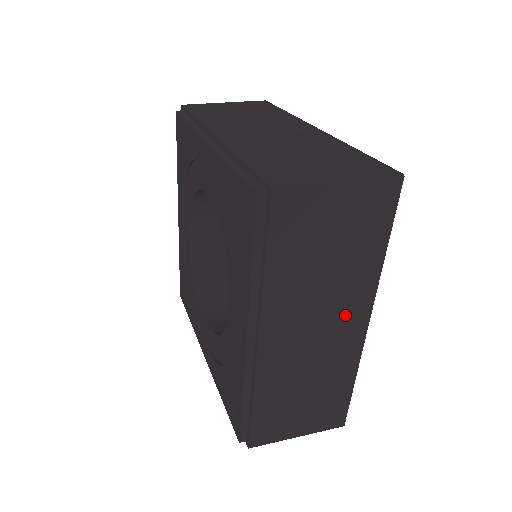
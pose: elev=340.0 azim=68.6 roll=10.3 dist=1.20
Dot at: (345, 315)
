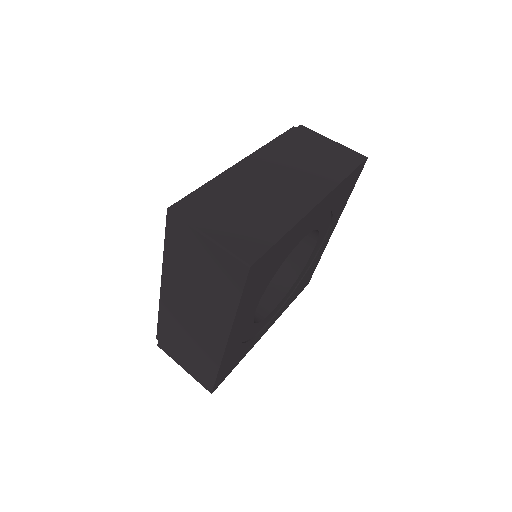
Dot at: occluded
